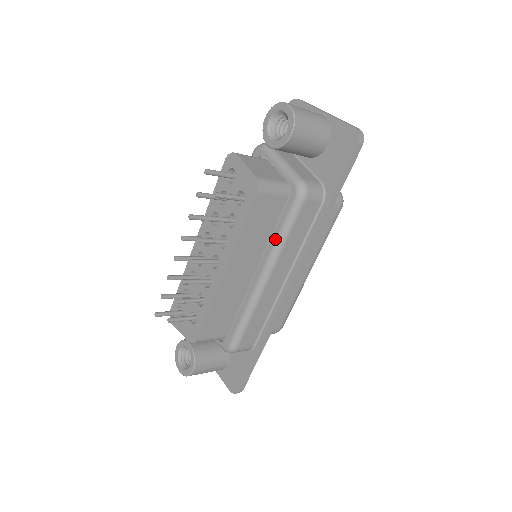
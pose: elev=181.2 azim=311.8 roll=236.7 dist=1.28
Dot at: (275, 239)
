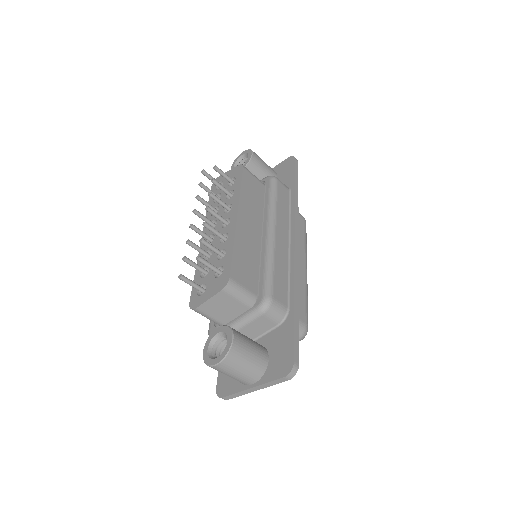
Dot at: (267, 205)
